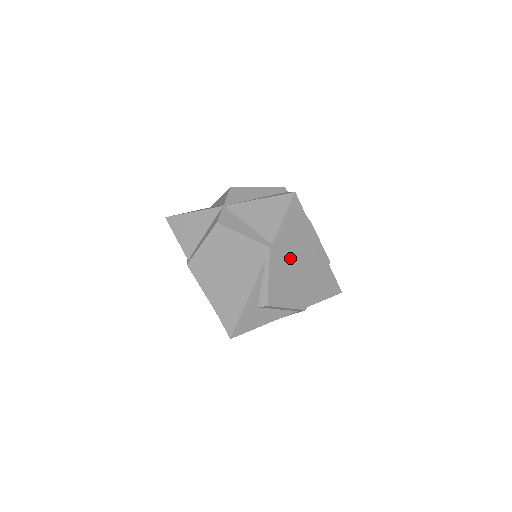
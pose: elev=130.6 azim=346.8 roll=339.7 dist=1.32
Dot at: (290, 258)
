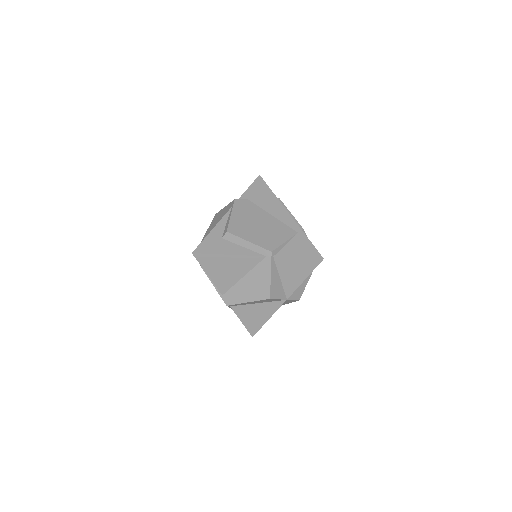
Dot at: (255, 212)
